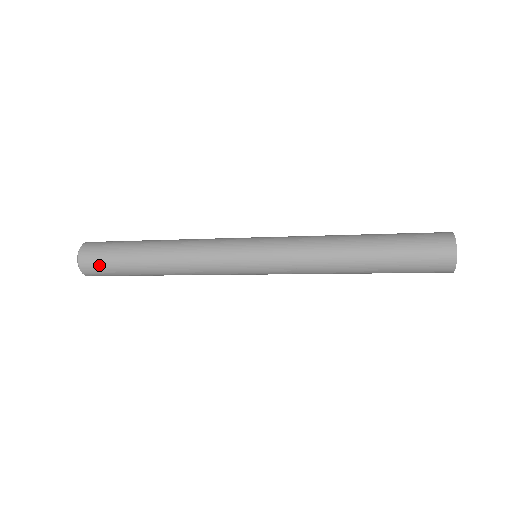
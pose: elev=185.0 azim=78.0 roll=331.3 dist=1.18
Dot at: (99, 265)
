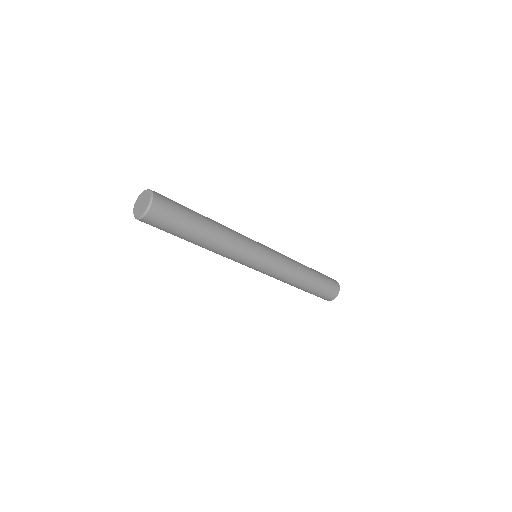
Dot at: (162, 224)
